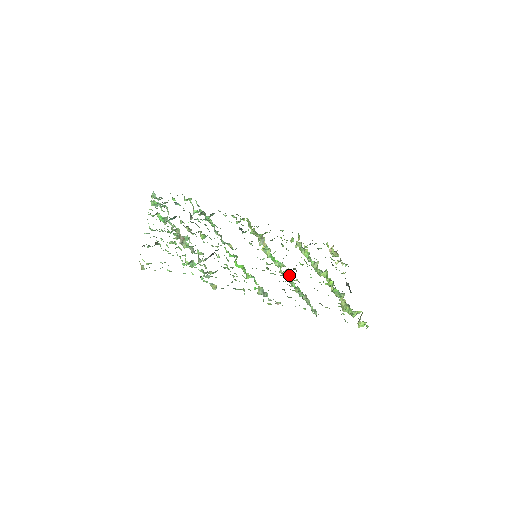
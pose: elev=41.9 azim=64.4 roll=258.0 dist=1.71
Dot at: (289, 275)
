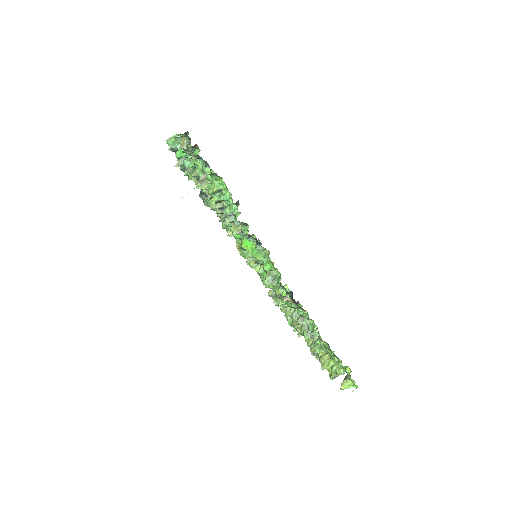
Dot at: occluded
